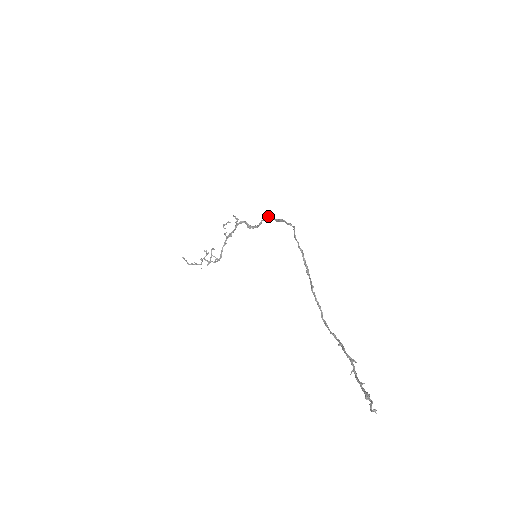
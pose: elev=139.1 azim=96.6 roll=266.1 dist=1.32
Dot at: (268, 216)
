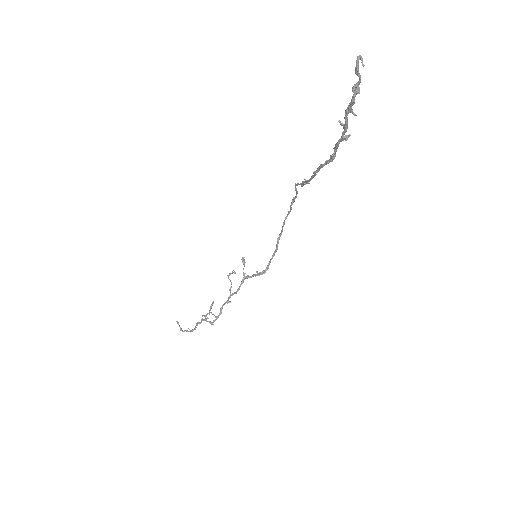
Dot at: occluded
